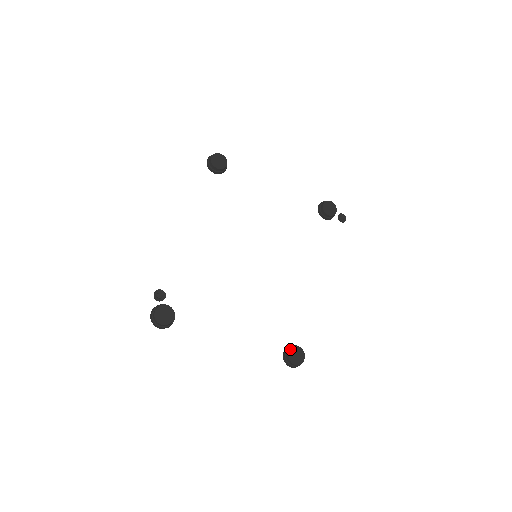
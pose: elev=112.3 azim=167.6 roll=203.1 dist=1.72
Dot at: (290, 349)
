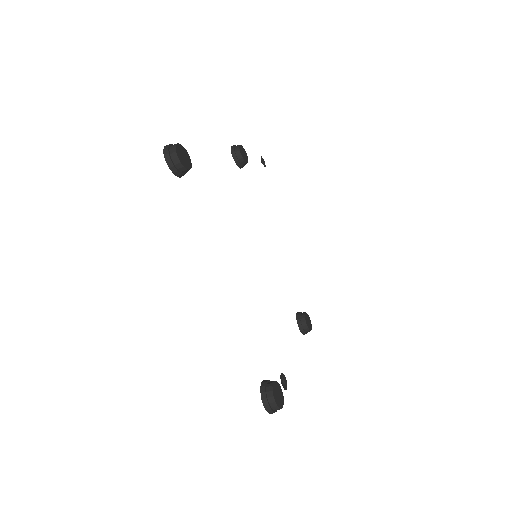
Dot at: (305, 321)
